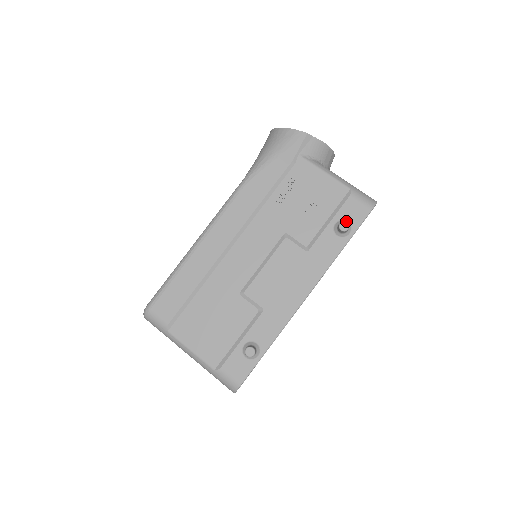
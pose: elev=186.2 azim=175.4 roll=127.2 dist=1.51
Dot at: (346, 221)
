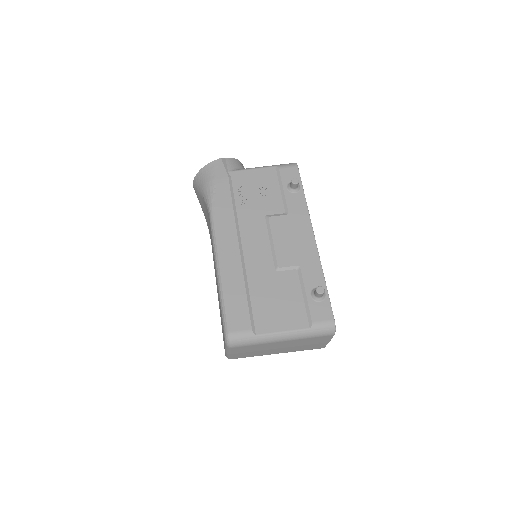
Dot at: occluded
